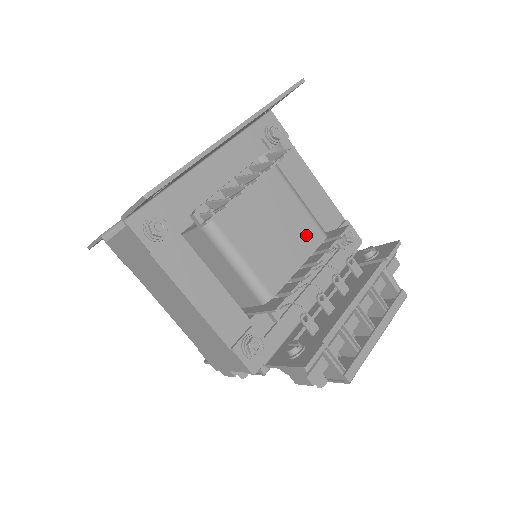
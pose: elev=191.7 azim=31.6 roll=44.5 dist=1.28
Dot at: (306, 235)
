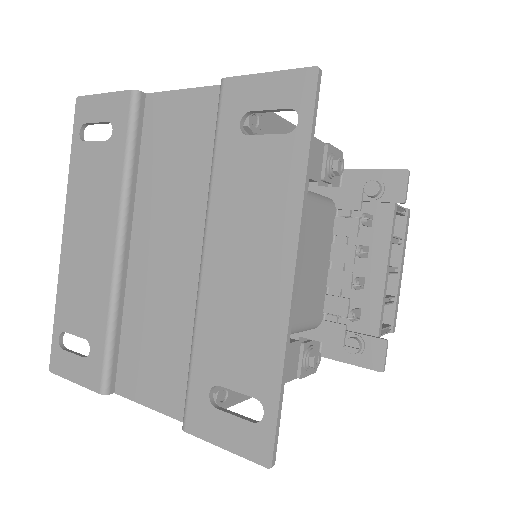
Dot at: (323, 230)
